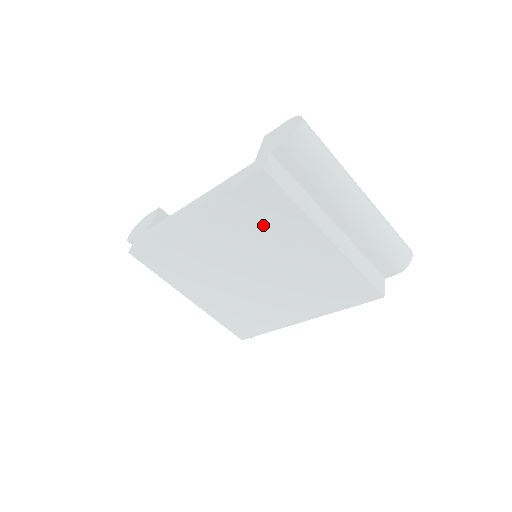
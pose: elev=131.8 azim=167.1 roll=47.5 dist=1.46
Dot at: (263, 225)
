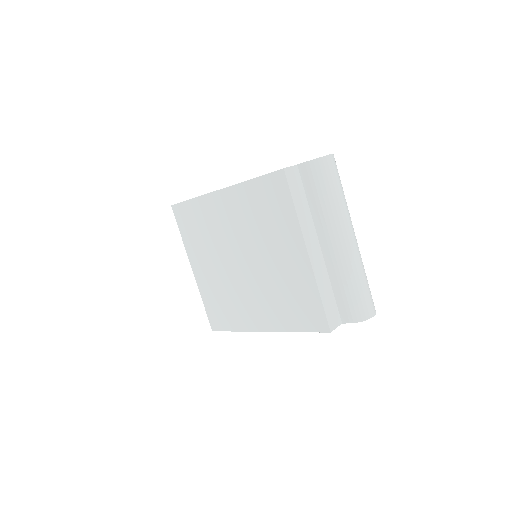
Dot at: (267, 218)
